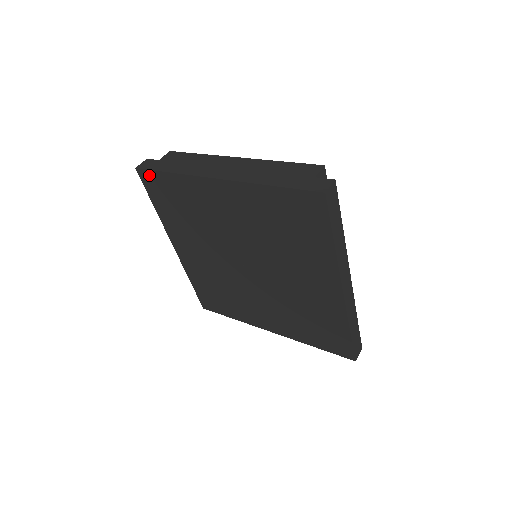
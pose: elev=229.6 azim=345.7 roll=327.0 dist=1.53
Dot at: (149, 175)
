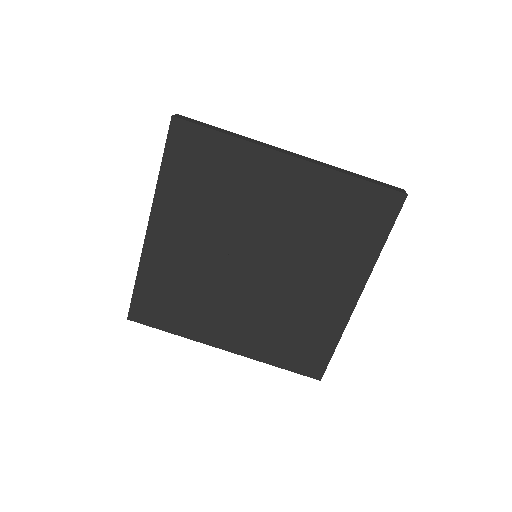
Dot at: (136, 308)
